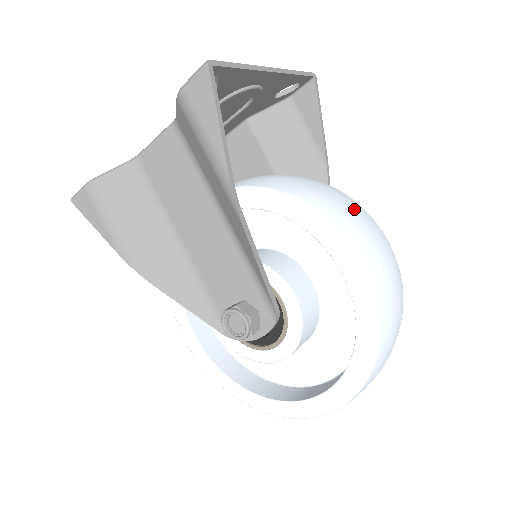
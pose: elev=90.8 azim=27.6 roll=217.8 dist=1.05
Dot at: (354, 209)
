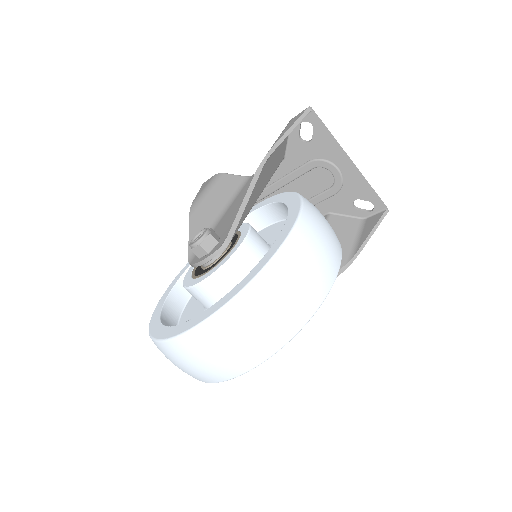
Dot at: (331, 230)
